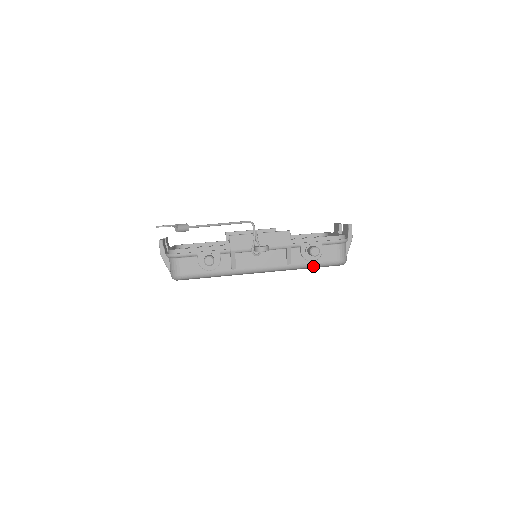
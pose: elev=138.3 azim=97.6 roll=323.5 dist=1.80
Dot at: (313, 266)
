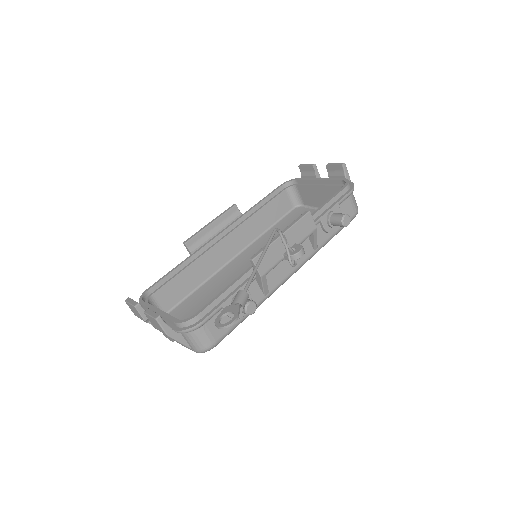
Dot at: occluded
